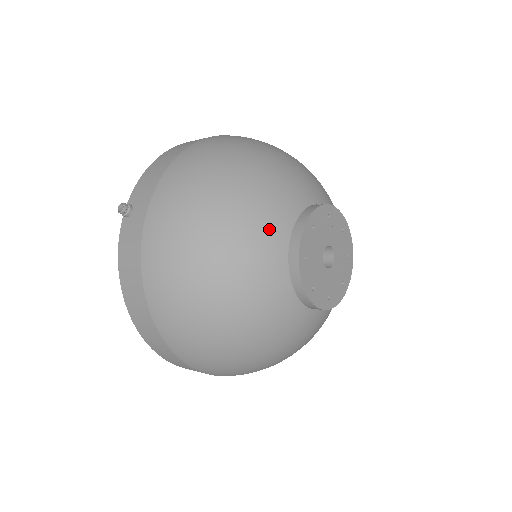
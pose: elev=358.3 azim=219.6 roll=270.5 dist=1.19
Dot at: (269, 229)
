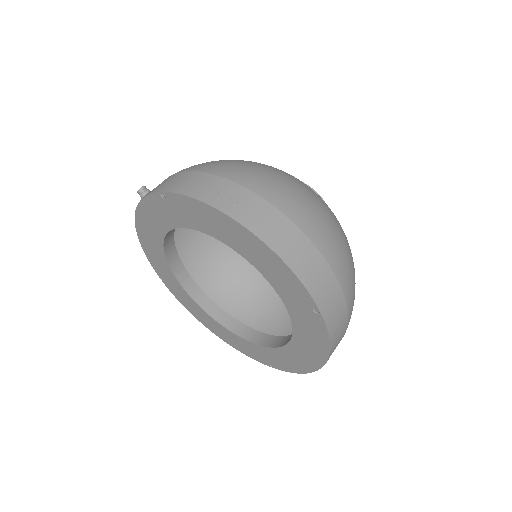
Dot at: occluded
